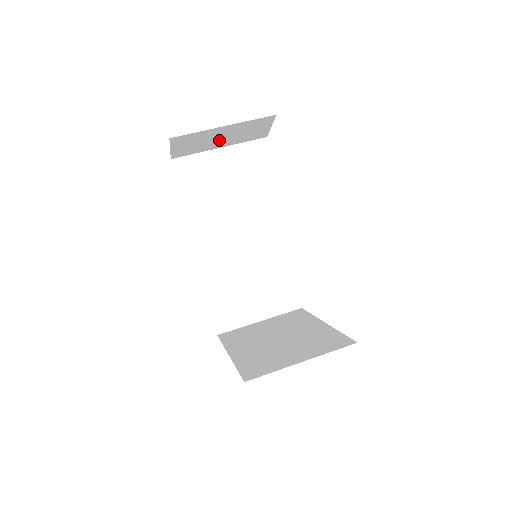
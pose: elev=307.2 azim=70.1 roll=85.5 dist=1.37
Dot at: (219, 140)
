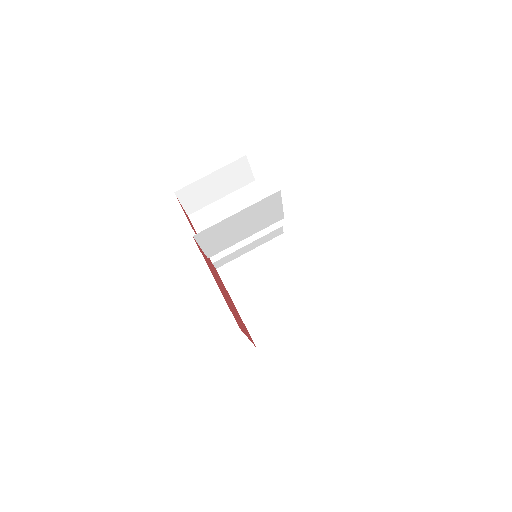
Dot at: (216, 190)
